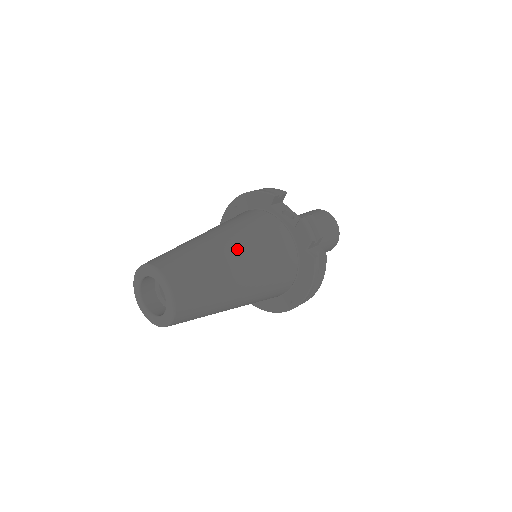
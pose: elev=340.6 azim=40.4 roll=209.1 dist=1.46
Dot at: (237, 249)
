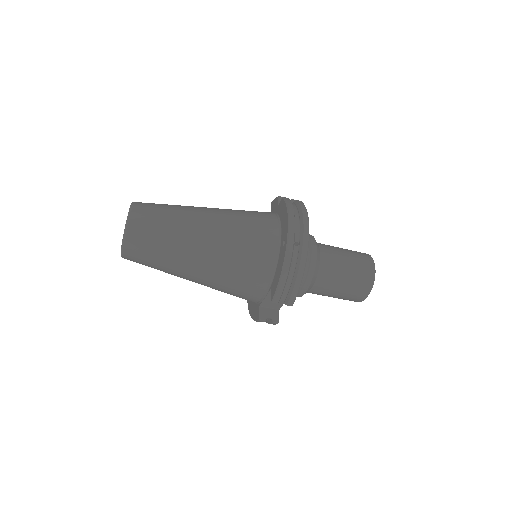
Dot at: occluded
